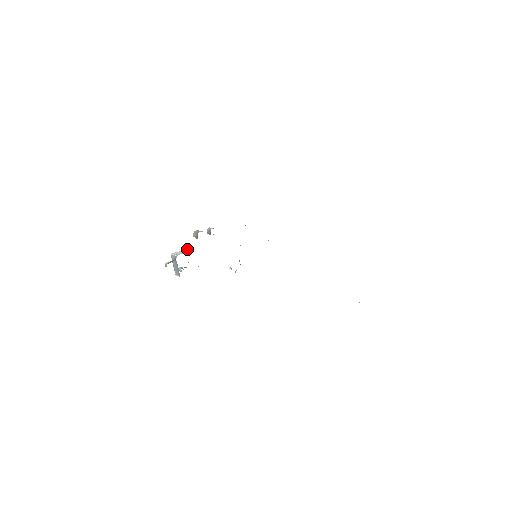
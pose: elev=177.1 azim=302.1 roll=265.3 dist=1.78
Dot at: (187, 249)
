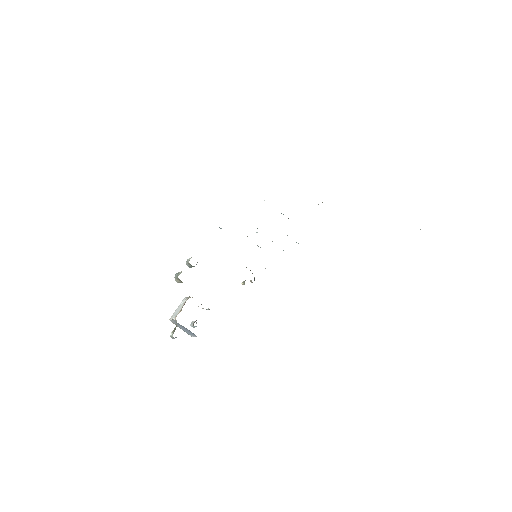
Dot at: (182, 301)
